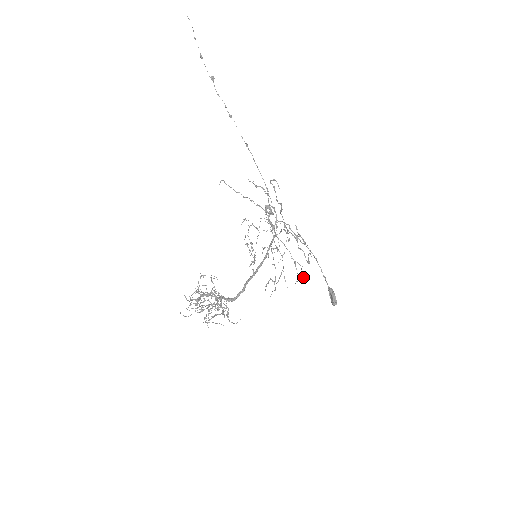
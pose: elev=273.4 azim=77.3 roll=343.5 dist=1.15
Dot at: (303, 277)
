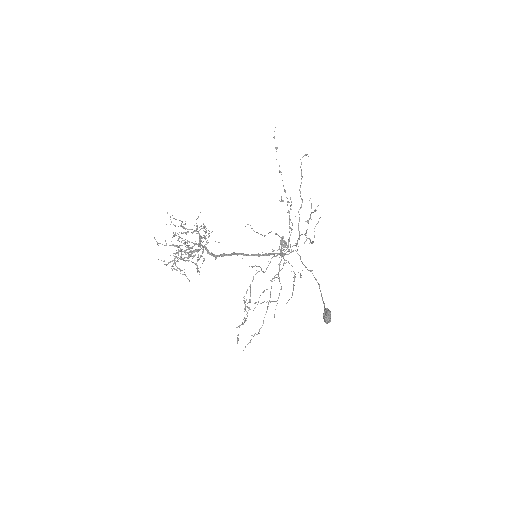
Dot at: (300, 277)
